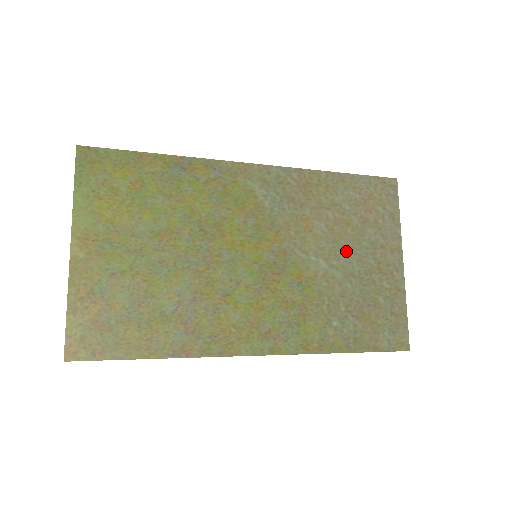
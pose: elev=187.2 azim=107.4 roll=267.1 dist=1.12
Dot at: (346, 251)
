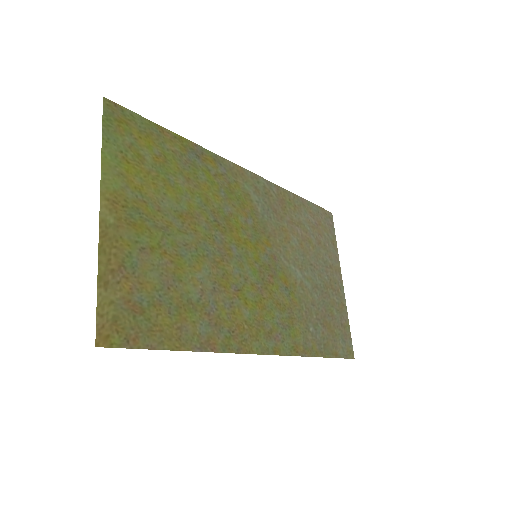
Dot at: (311, 265)
